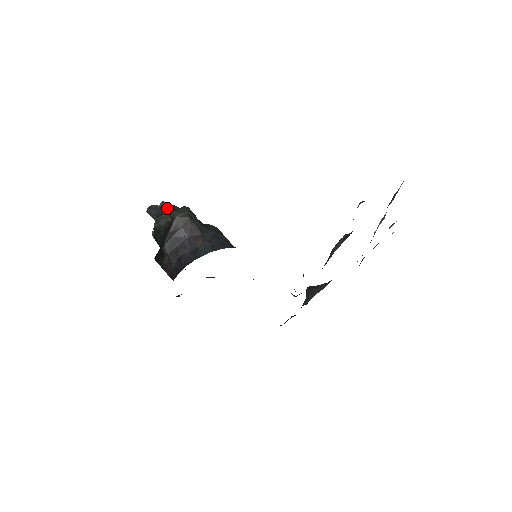
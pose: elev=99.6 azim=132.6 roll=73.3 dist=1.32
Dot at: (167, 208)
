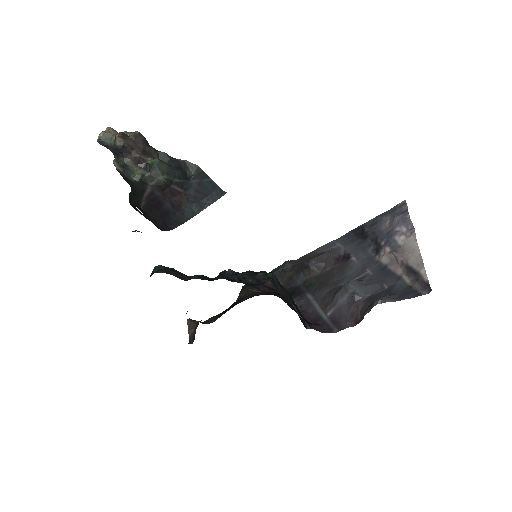
Dot at: (128, 150)
